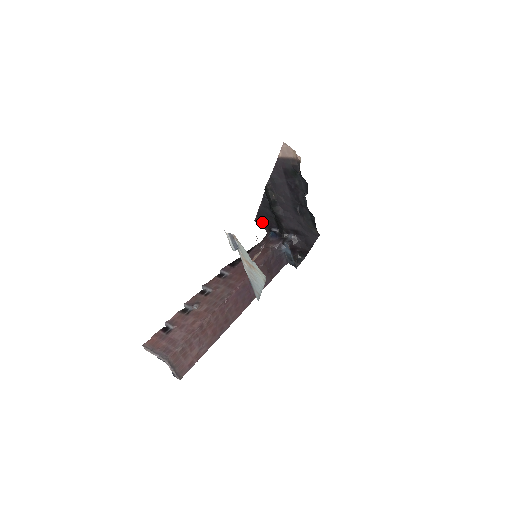
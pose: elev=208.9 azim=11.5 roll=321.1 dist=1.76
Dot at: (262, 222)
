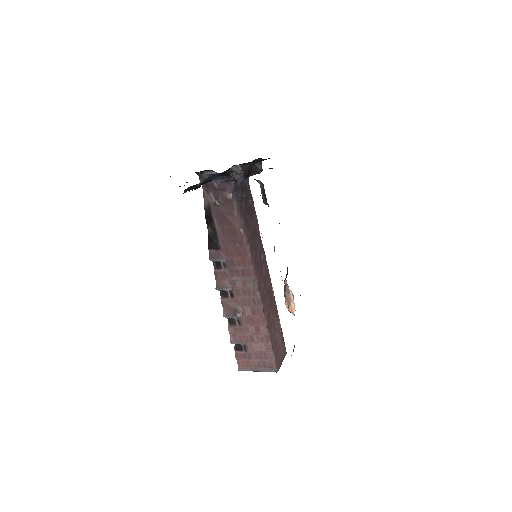
Dot at: occluded
